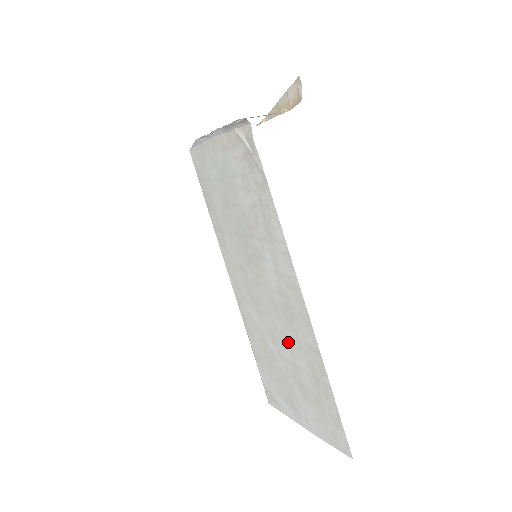
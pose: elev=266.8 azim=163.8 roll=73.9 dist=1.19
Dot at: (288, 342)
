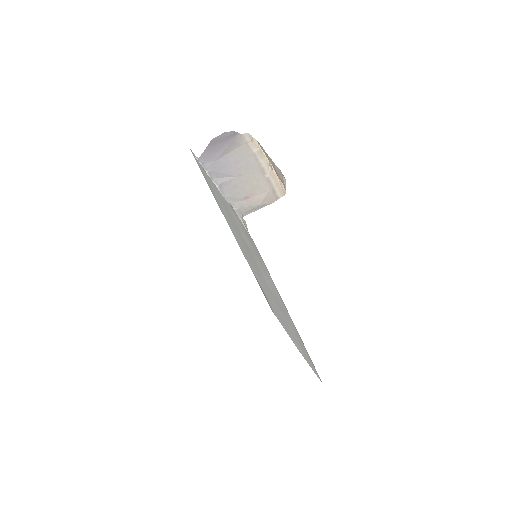
Dot at: (282, 314)
